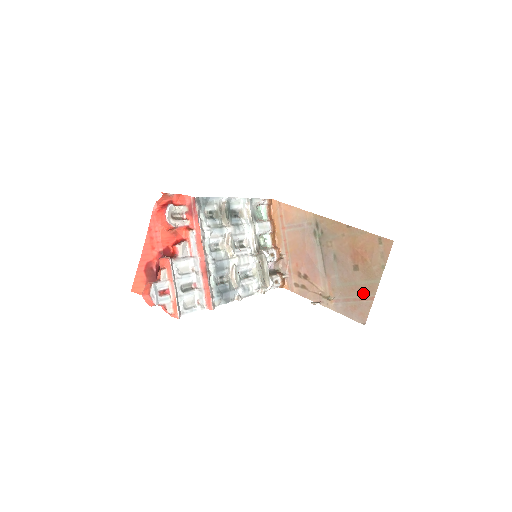
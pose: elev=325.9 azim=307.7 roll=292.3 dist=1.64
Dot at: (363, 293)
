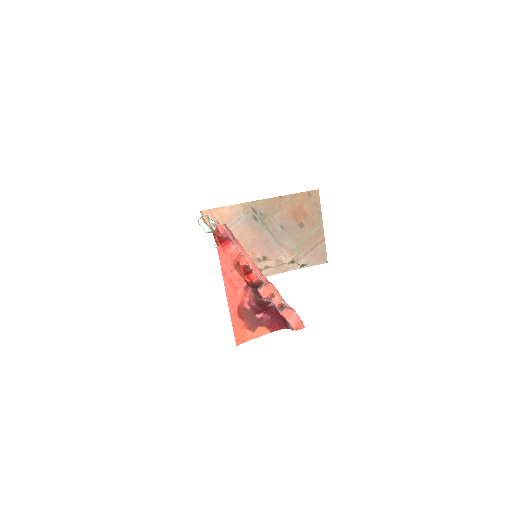
Dot at: (316, 240)
